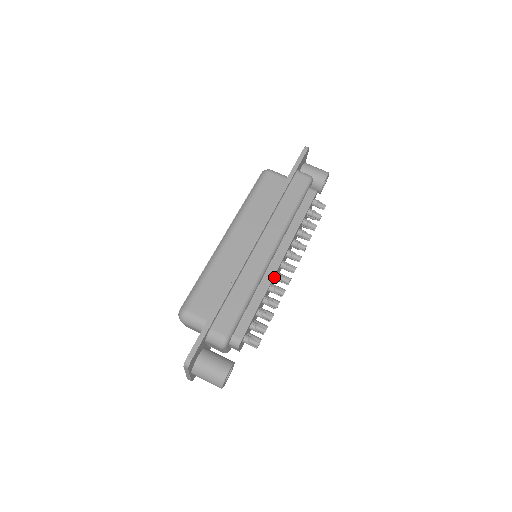
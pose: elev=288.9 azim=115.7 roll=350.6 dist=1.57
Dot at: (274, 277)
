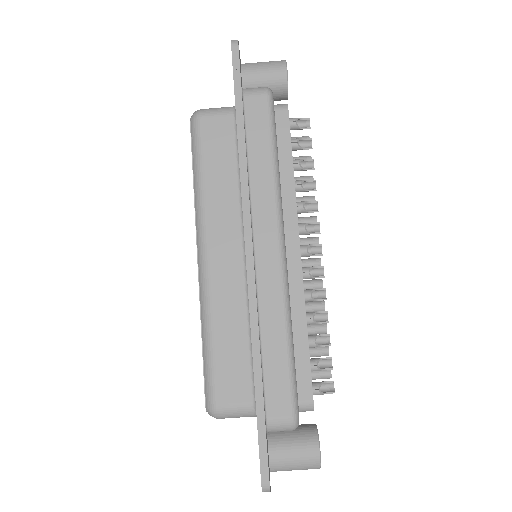
Dot at: occluded
